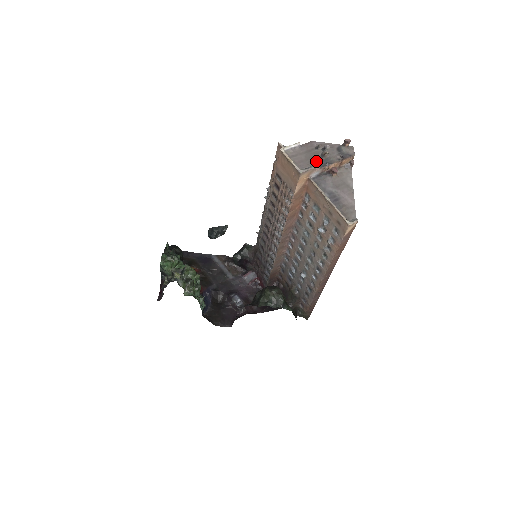
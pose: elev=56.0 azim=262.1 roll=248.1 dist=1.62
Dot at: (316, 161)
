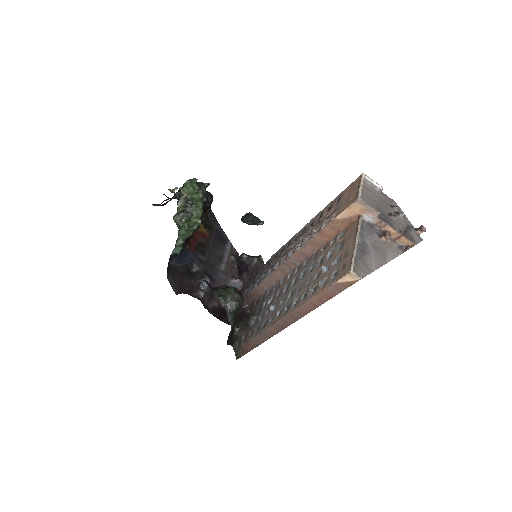
Dot at: (380, 211)
